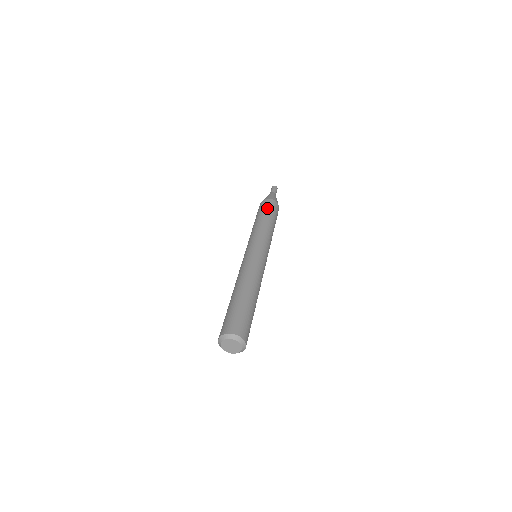
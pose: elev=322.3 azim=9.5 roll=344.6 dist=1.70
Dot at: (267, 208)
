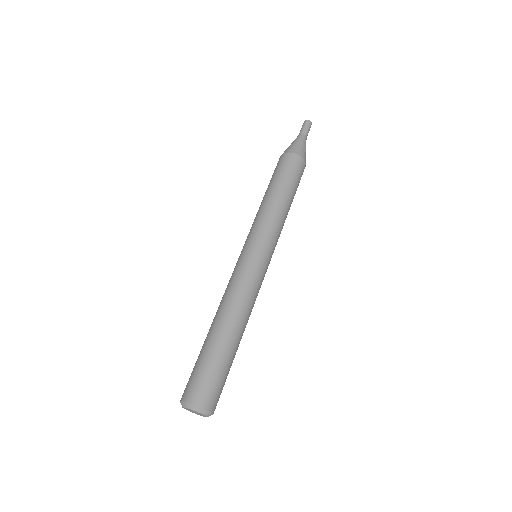
Dot at: (286, 173)
